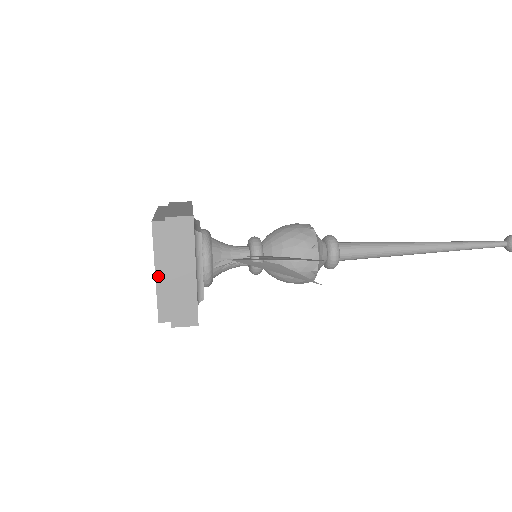
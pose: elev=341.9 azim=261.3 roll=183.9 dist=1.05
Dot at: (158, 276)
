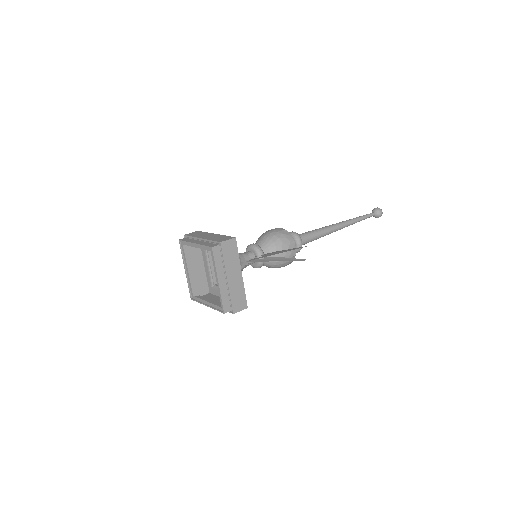
Dot at: (220, 282)
